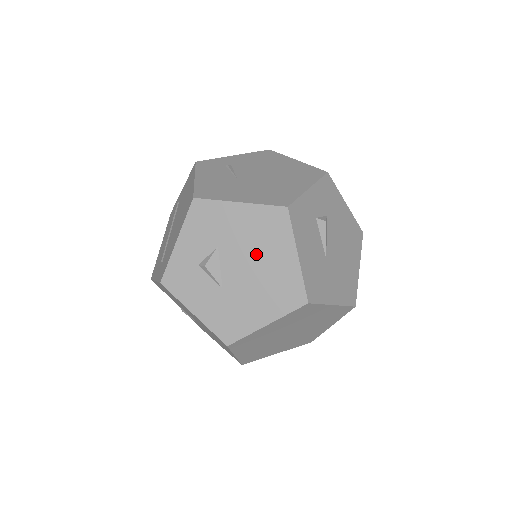
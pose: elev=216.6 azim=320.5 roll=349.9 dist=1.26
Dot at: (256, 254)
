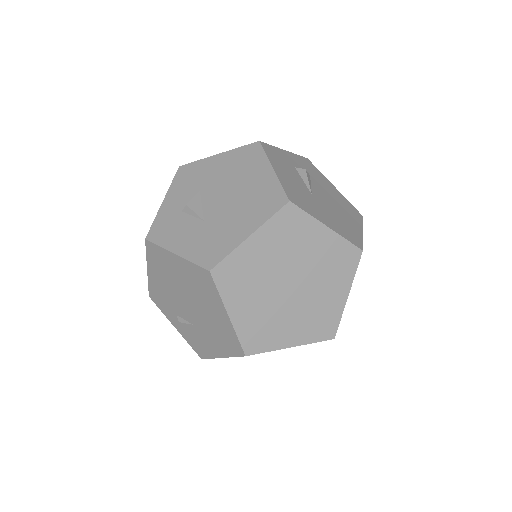
Dot at: (234, 183)
